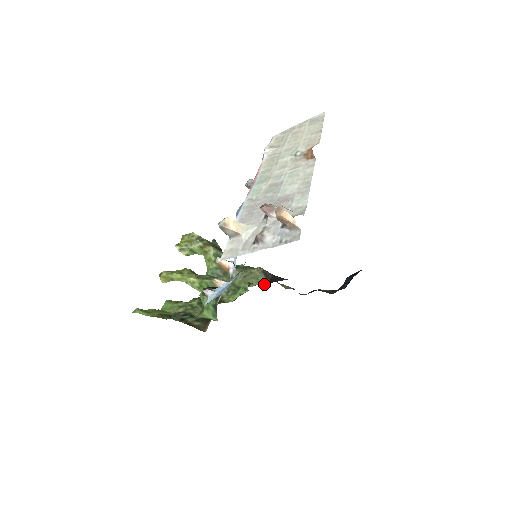
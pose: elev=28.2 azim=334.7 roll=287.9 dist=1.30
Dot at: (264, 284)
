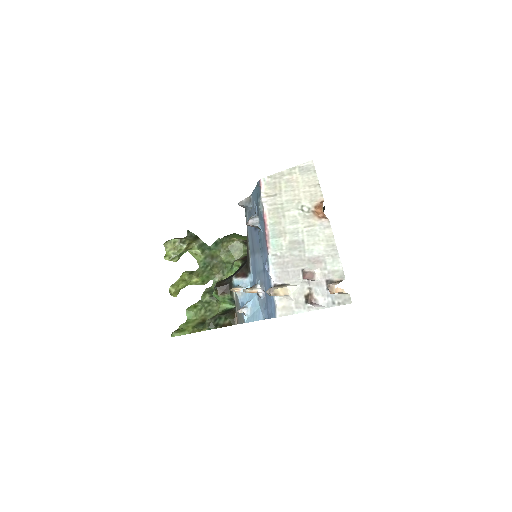
Dot at: occluded
